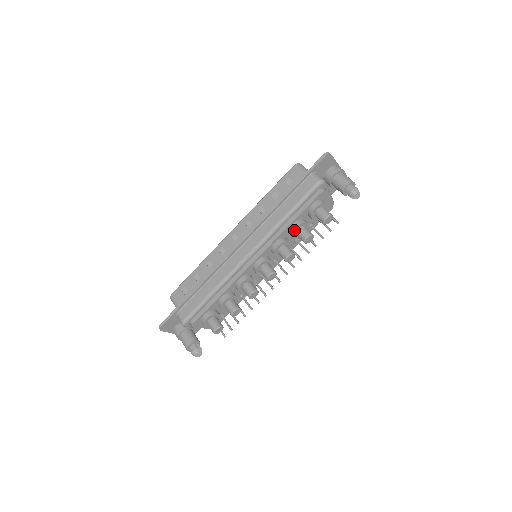
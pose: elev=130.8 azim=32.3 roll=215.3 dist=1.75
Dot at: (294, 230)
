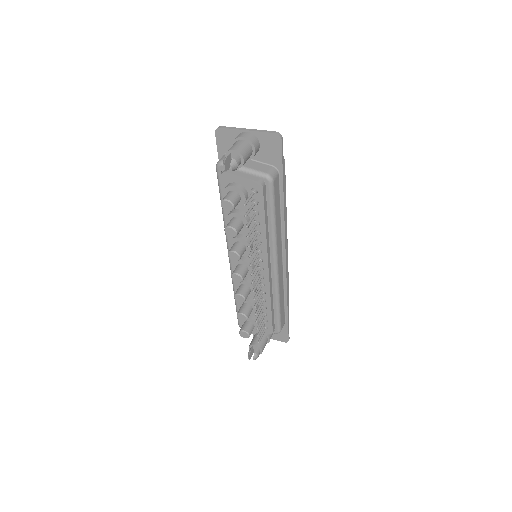
Dot at: occluded
